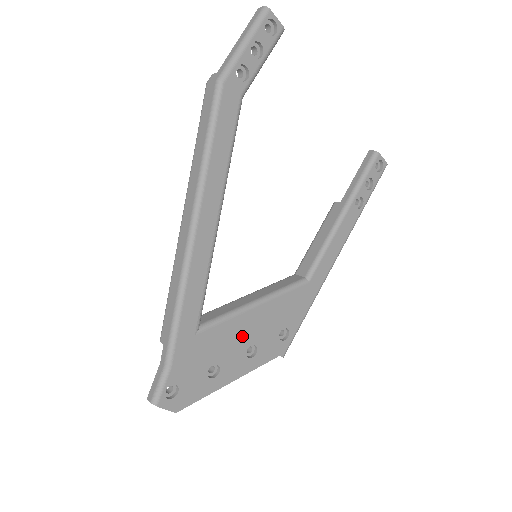
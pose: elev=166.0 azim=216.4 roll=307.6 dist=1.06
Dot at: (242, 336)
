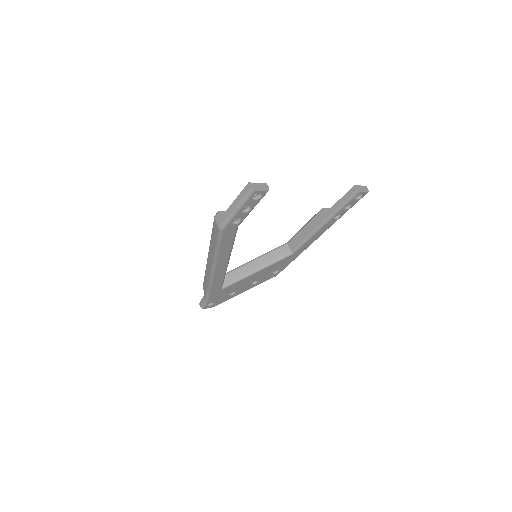
Dot at: (248, 282)
